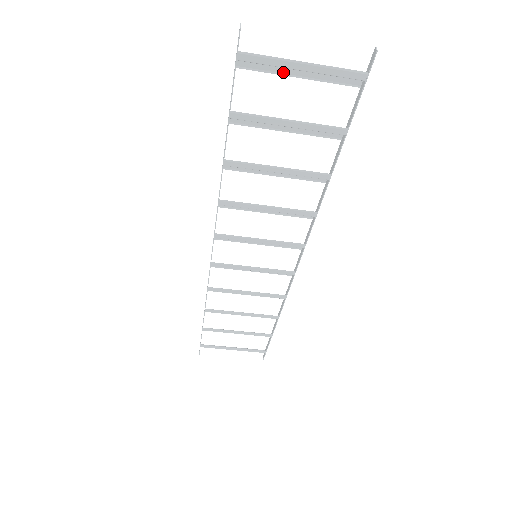
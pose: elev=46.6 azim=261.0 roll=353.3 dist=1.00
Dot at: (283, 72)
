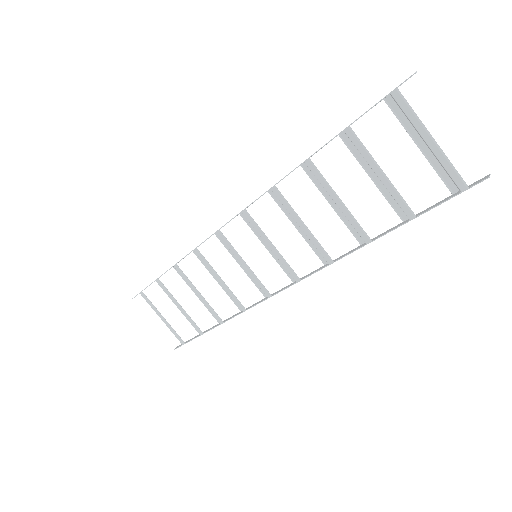
Dot at: (412, 133)
